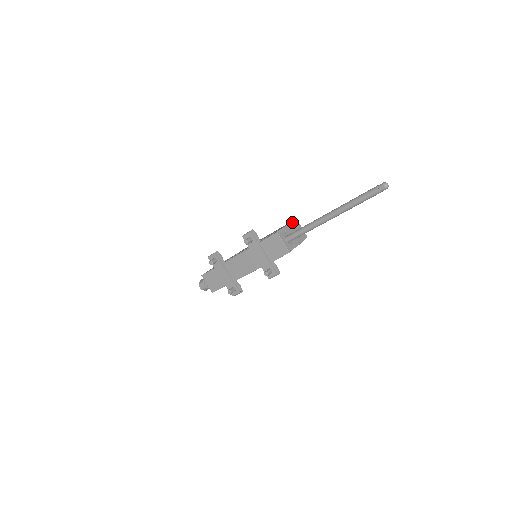
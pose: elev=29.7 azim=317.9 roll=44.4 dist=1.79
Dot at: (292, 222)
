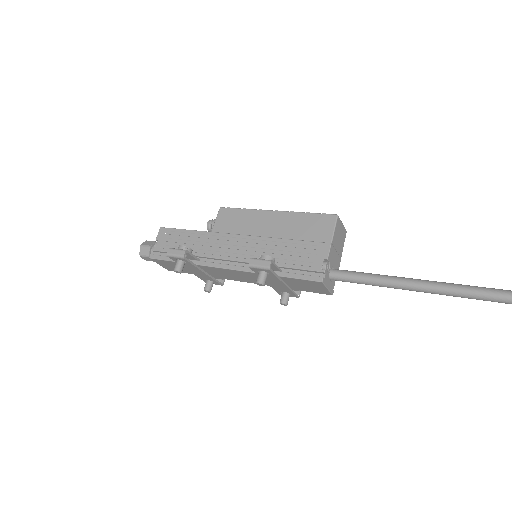
Dot at: (334, 231)
